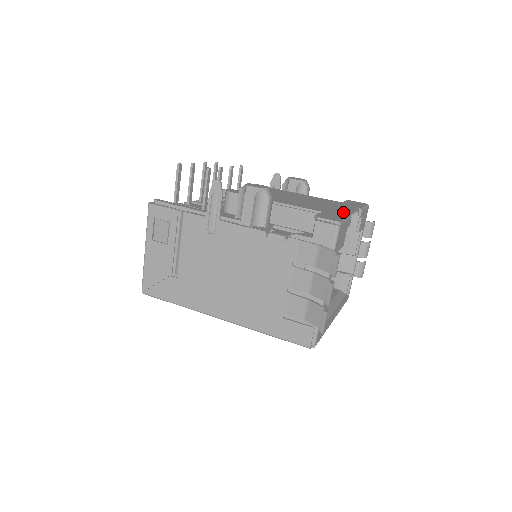
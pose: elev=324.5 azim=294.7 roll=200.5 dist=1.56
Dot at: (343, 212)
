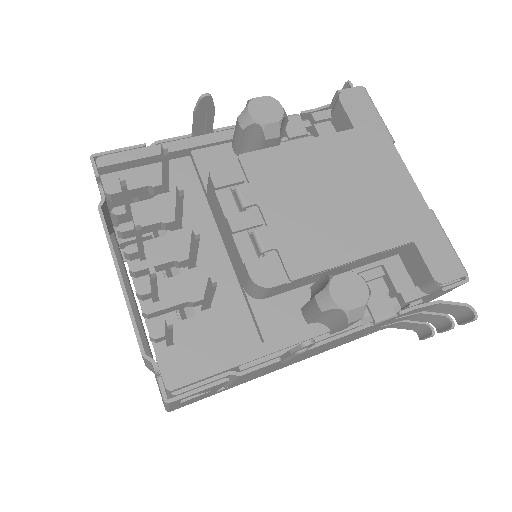
Dot at: (418, 205)
